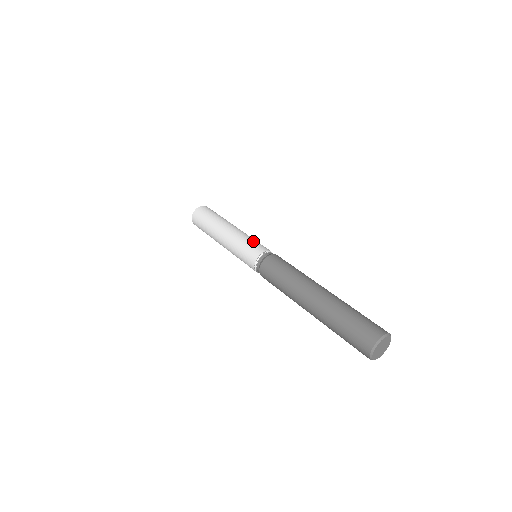
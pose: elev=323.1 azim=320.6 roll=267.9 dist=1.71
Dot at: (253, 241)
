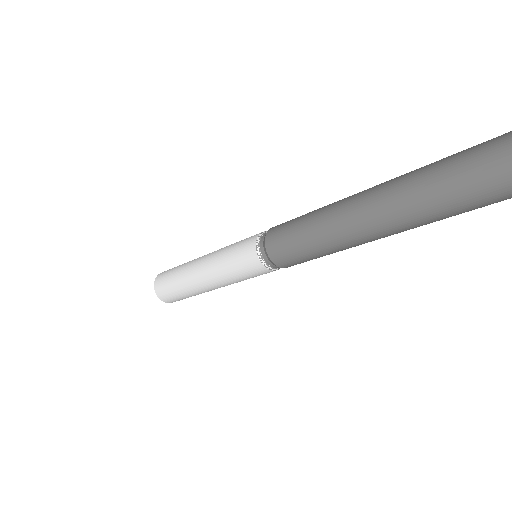
Dot at: occluded
